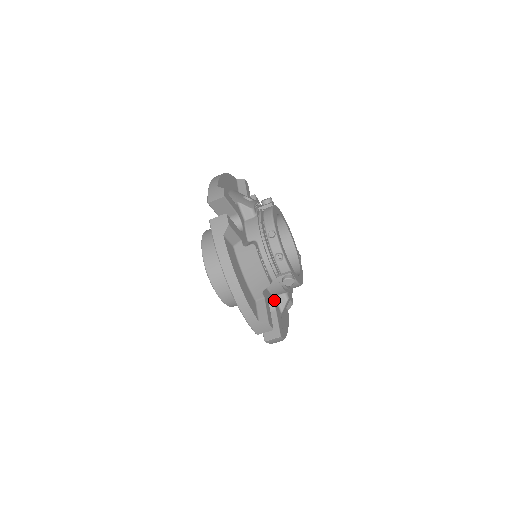
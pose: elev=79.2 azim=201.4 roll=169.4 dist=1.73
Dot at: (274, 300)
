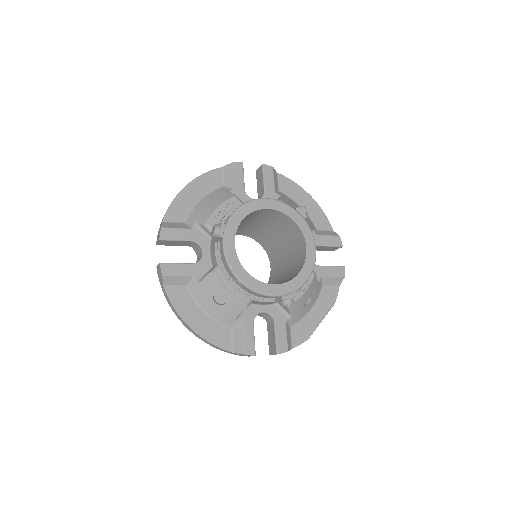
Dot at: (206, 264)
